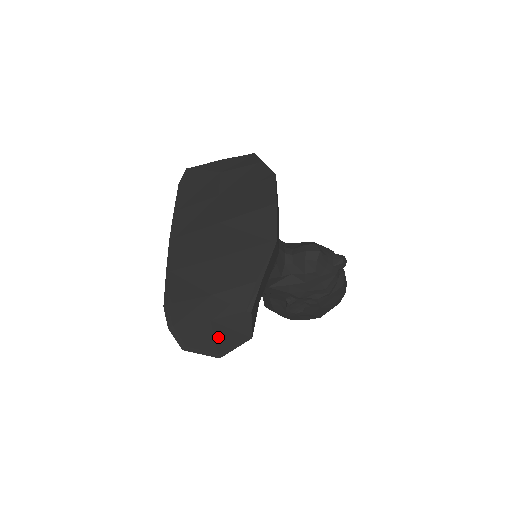
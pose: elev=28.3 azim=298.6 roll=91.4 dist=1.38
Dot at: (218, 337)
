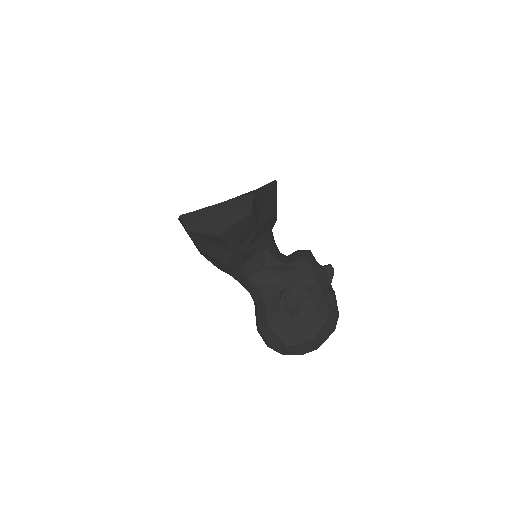
Dot at: (222, 217)
